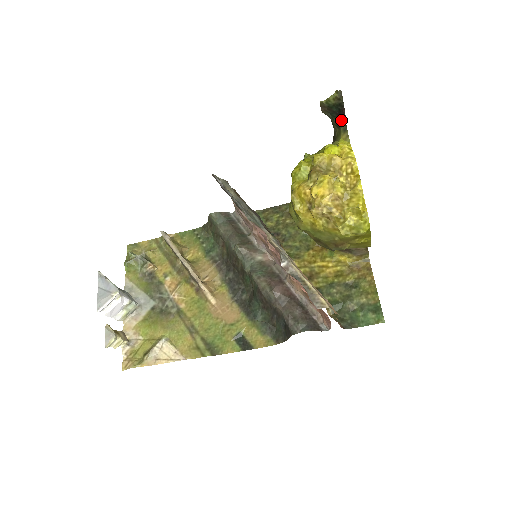
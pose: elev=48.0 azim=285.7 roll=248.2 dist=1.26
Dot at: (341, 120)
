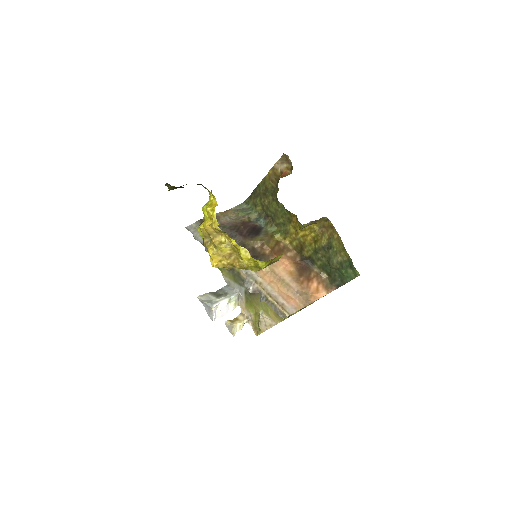
Dot at: occluded
